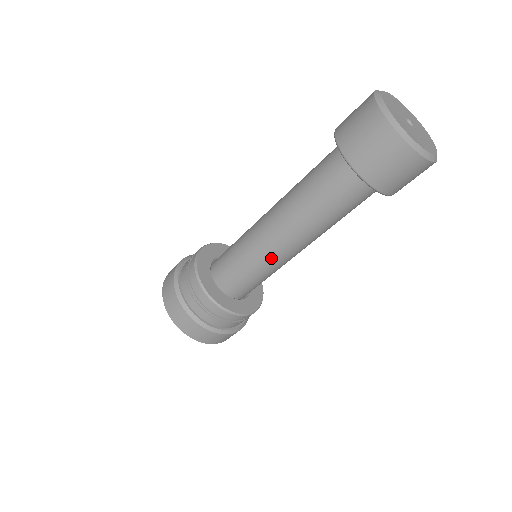
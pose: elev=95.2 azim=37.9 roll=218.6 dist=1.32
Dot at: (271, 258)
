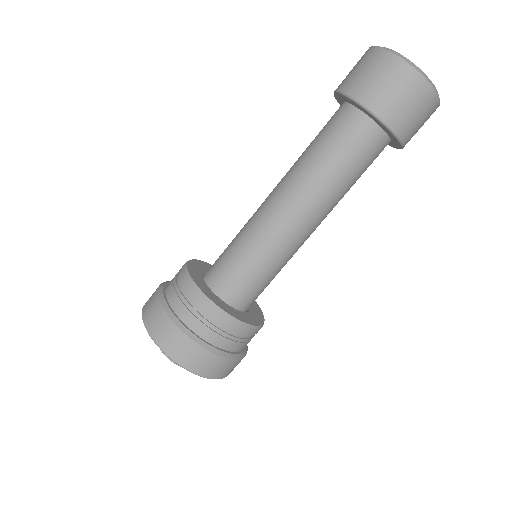
Dot at: (282, 243)
